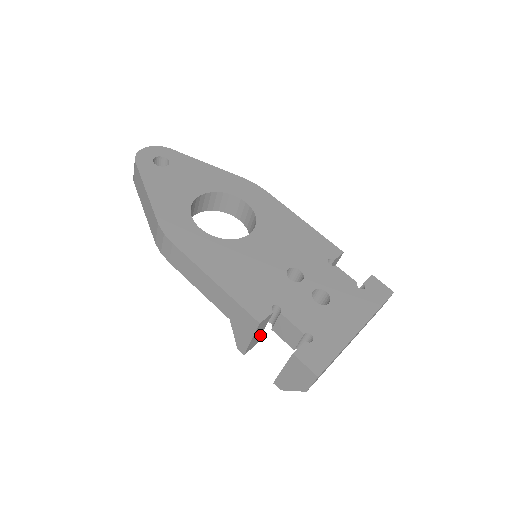
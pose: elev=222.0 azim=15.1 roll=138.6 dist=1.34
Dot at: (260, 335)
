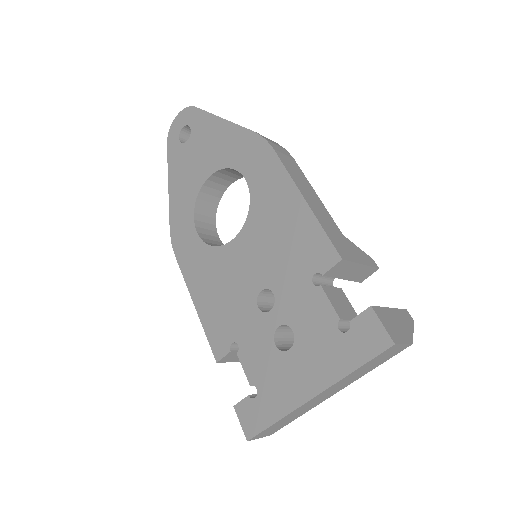
Dot at: occluded
